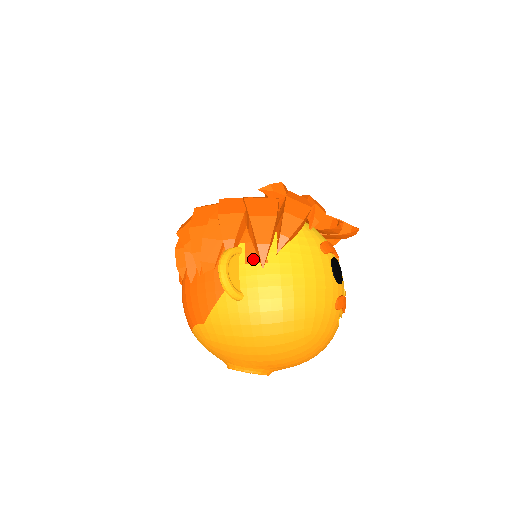
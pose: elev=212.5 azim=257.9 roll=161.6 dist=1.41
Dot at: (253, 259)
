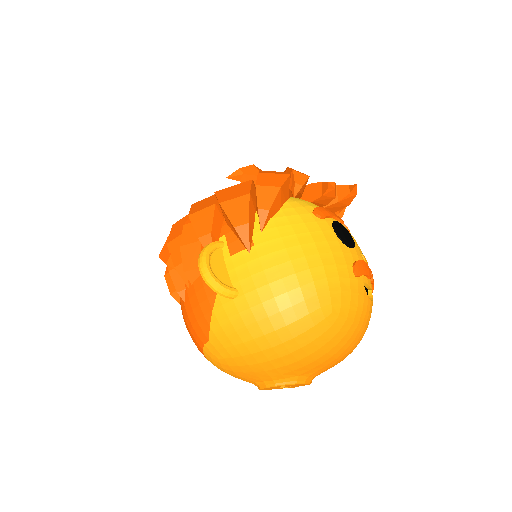
Dot at: (237, 248)
